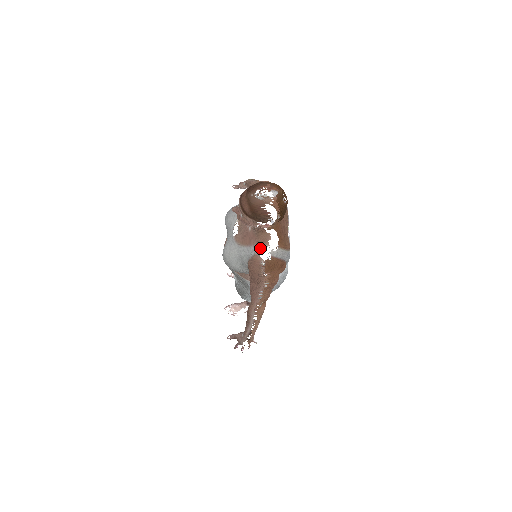
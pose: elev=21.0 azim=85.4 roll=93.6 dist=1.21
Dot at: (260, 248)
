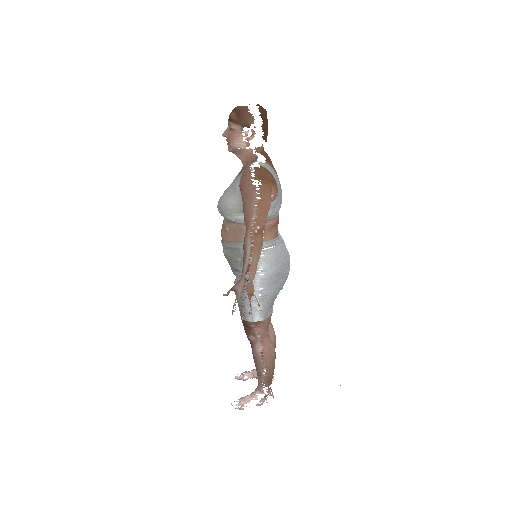
Dot at: (249, 165)
